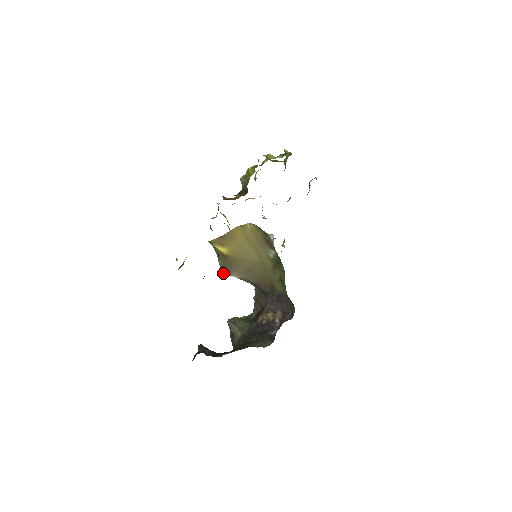
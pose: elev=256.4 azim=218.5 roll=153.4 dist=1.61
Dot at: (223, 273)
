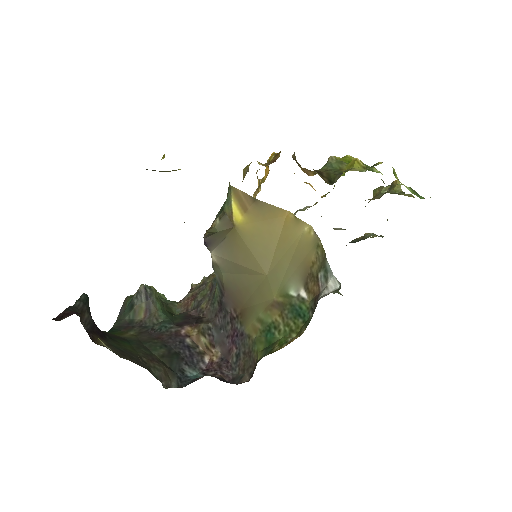
Dot at: (206, 239)
